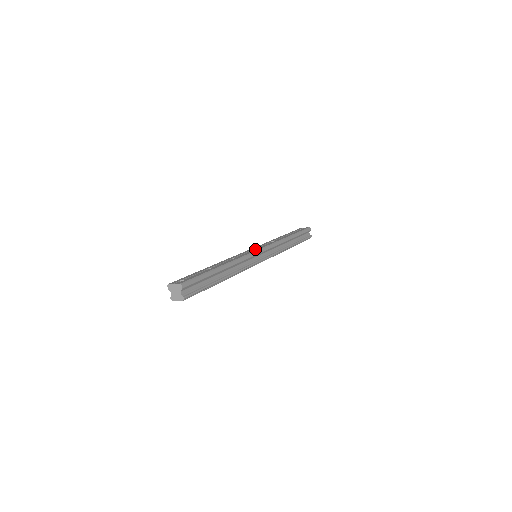
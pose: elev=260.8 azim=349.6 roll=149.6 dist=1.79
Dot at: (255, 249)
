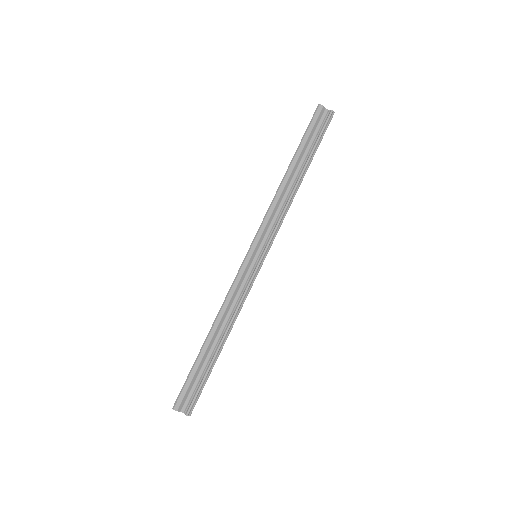
Dot at: occluded
